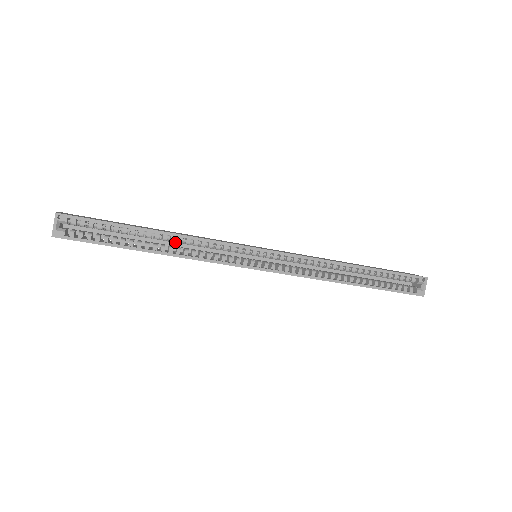
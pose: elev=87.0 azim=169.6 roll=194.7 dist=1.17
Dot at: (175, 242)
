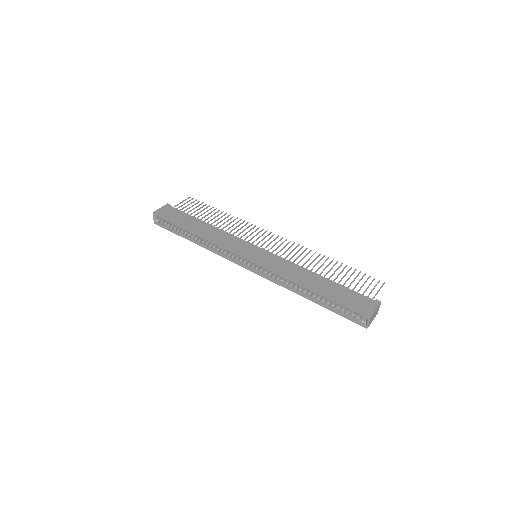
Dot at: occluded
